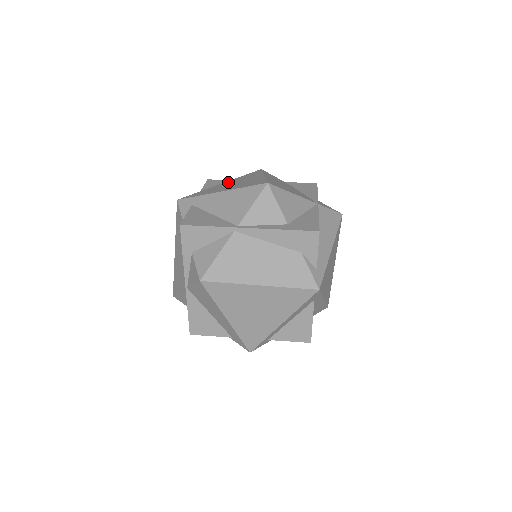
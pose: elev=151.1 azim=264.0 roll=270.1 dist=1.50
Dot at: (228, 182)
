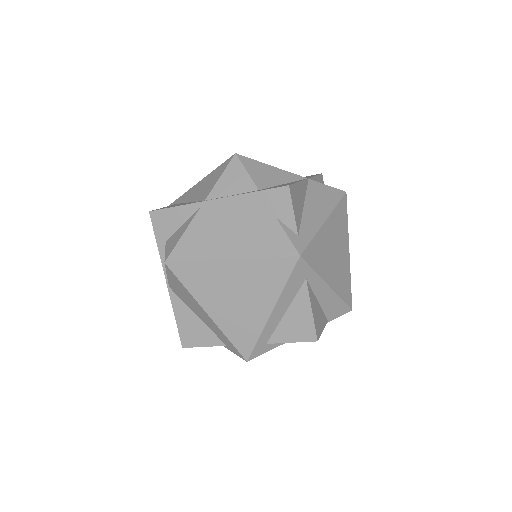
Dot at: occluded
